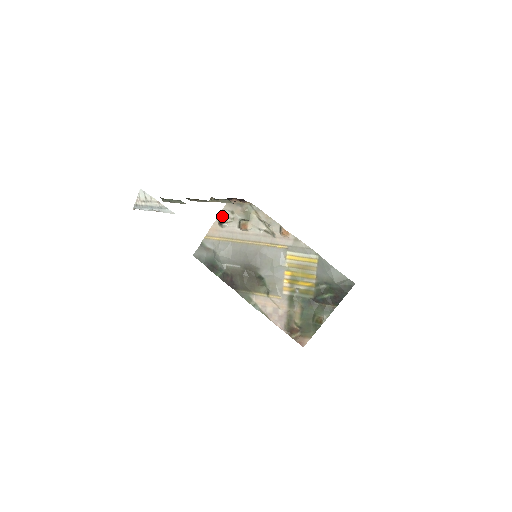
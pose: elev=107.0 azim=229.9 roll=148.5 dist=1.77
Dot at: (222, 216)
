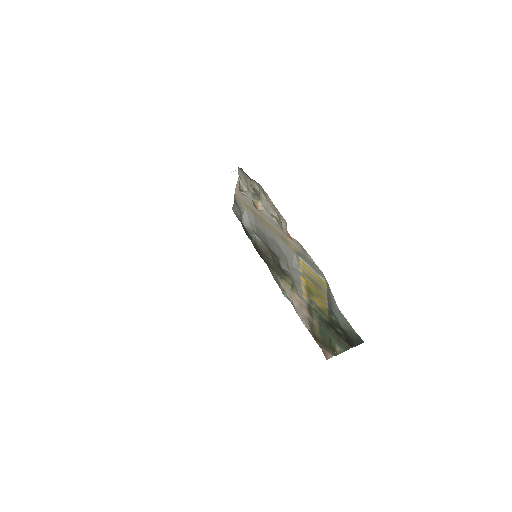
Dot at: (240, 180)
